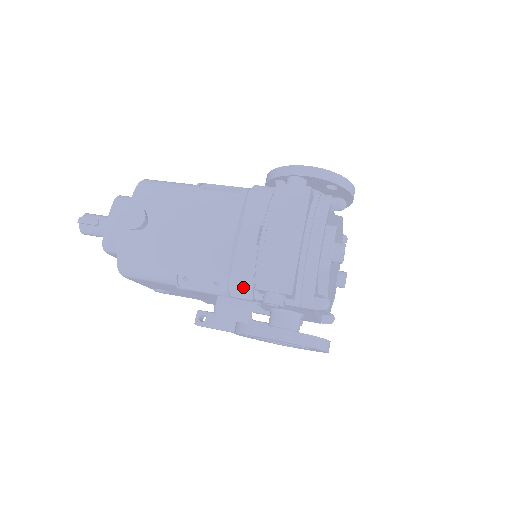
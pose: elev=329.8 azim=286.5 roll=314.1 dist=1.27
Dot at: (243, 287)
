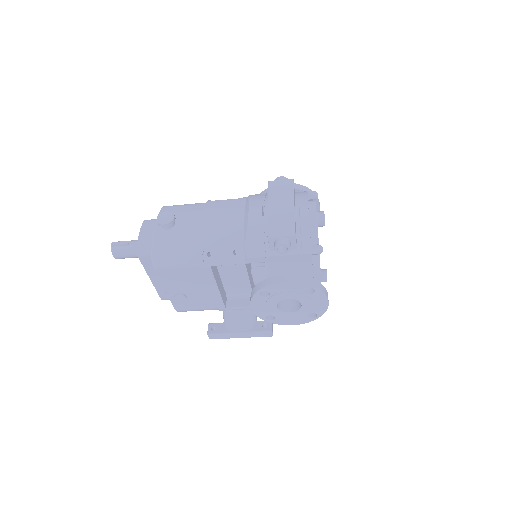
Dot at: (256, 247)
